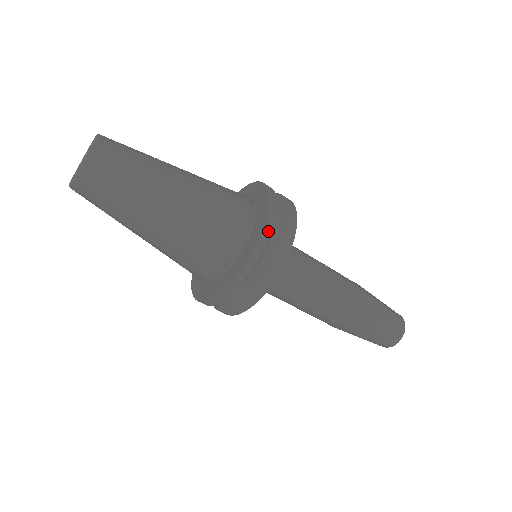
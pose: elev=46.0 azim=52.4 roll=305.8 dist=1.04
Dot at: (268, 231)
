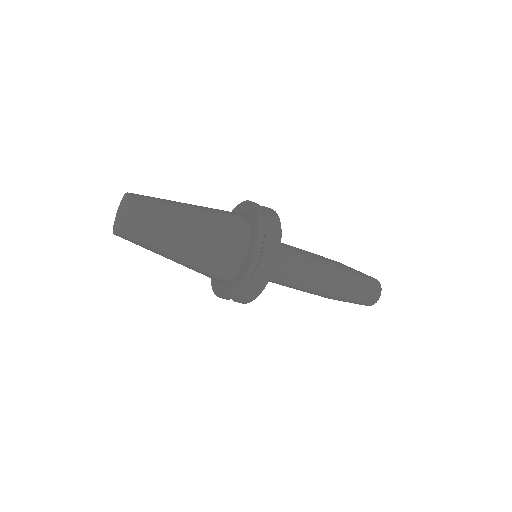
Dot at: (235, 295)
